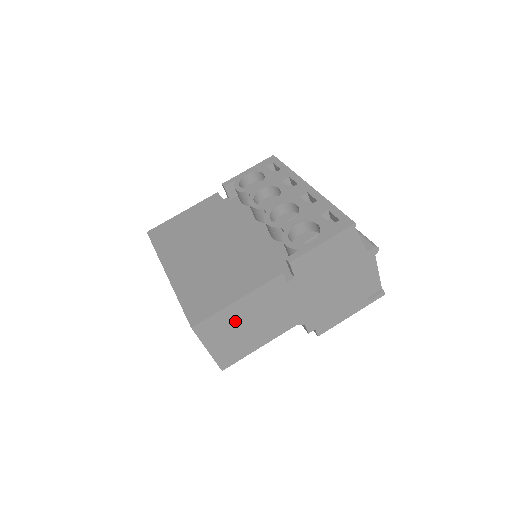
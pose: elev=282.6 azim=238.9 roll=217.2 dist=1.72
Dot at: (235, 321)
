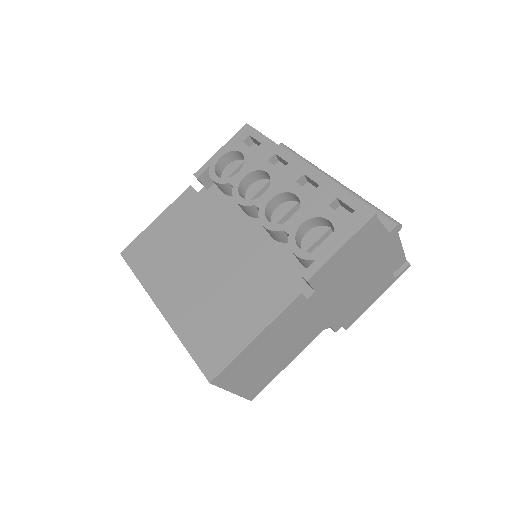
Dot at: (256, 356)
